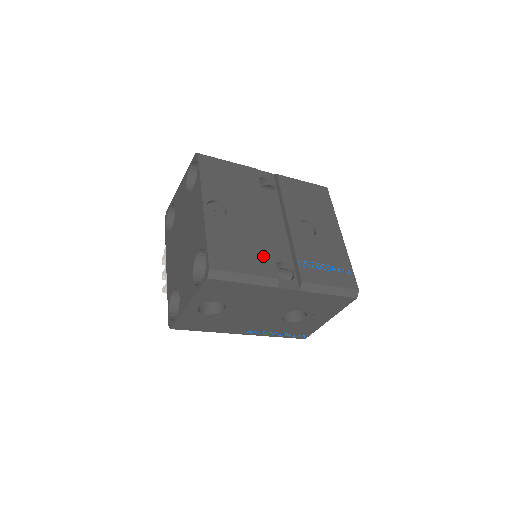
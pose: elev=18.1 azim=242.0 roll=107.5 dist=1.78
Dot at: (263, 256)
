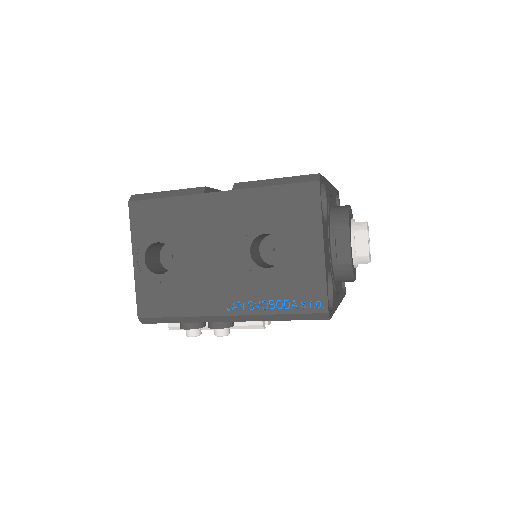
Dot at: occluded
